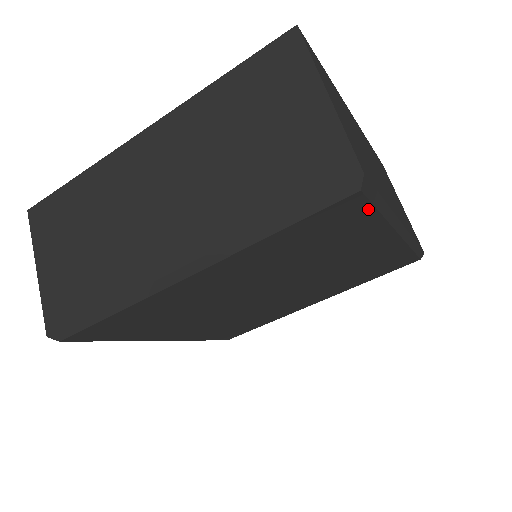
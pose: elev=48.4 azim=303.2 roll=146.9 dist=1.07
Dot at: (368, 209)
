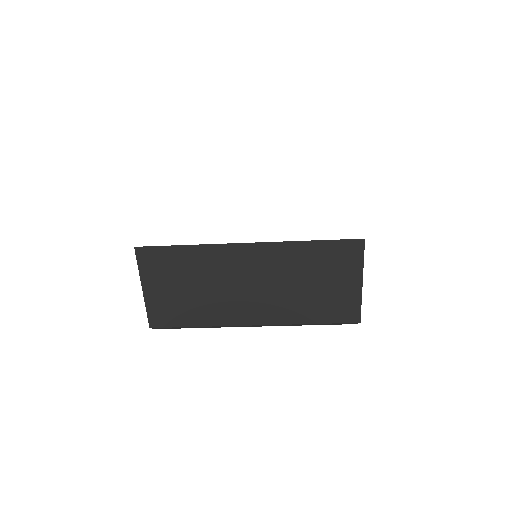
Dot at: occluded
